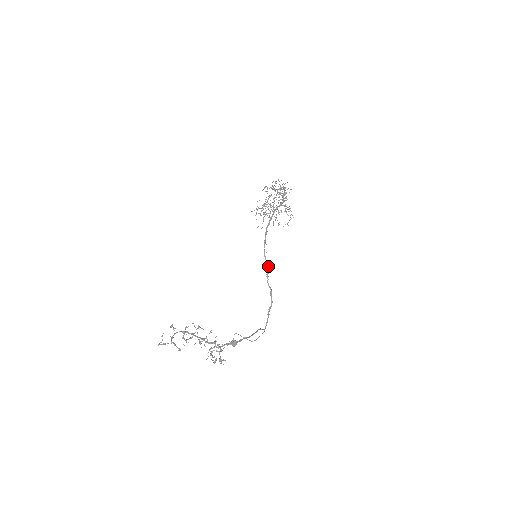
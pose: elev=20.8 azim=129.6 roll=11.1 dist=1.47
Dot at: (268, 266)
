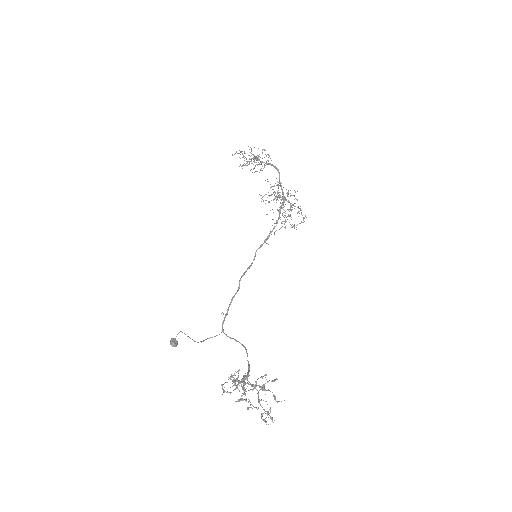
Dot at: occluded
